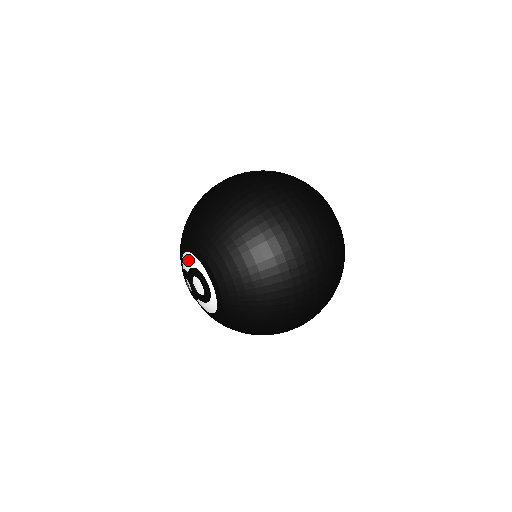
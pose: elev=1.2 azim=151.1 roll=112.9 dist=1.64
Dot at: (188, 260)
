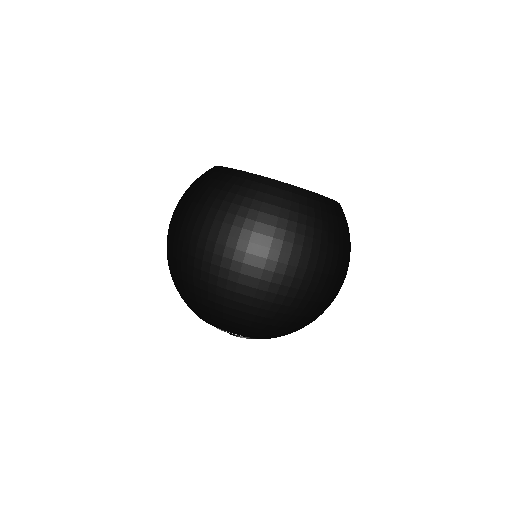
Dot at: occluded
